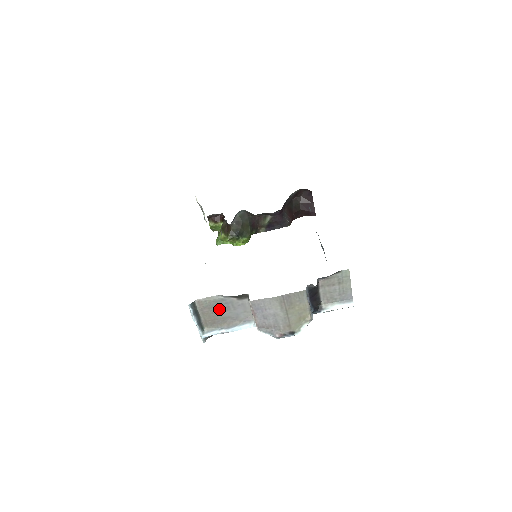
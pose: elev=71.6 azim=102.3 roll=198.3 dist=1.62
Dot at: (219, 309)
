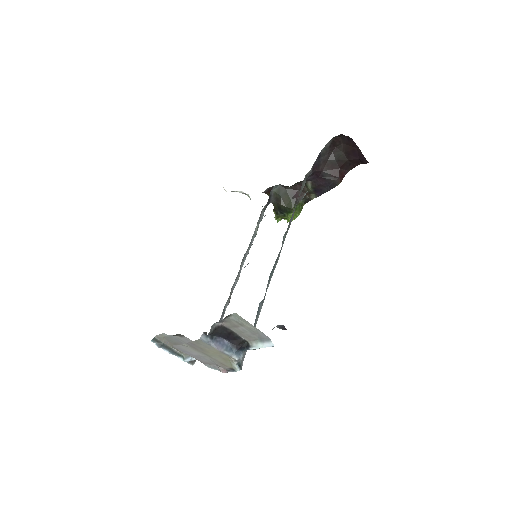
Dot at: (176, 342)
